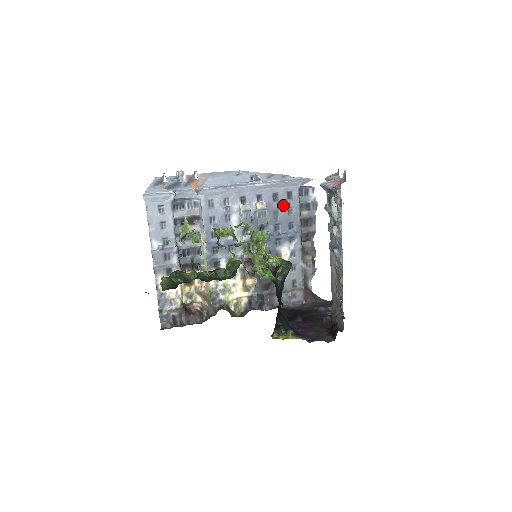
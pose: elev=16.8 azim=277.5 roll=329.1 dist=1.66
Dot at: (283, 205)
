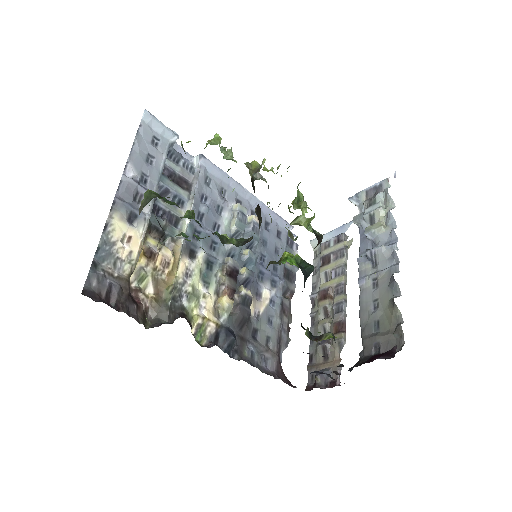
Dot at: (272, 239)
